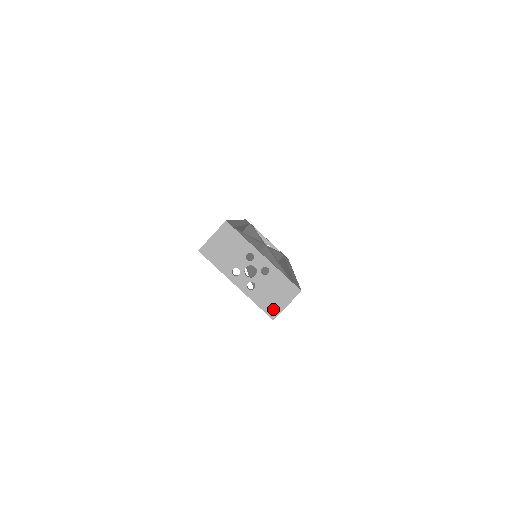
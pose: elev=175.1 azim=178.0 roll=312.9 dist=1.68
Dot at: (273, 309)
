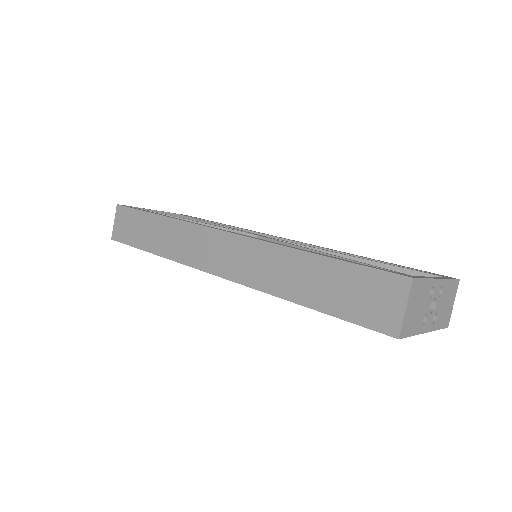
Dot at: (447, 319)
